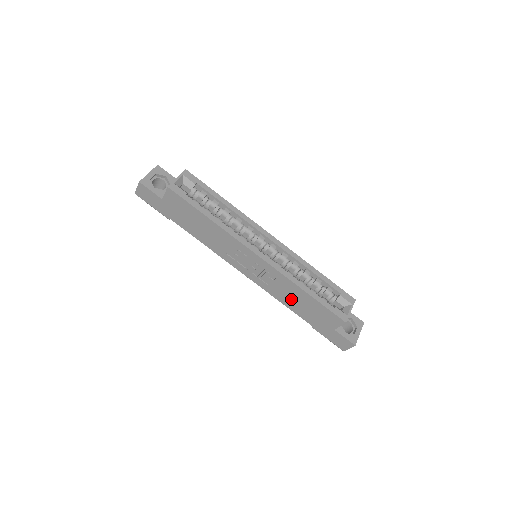
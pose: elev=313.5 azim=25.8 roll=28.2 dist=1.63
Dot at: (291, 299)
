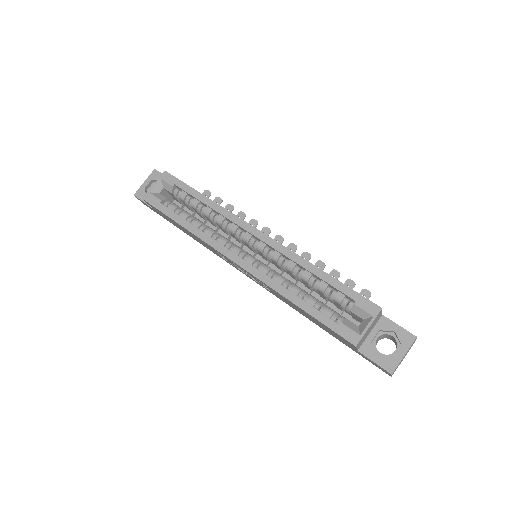
Dot at: (297, 309)
